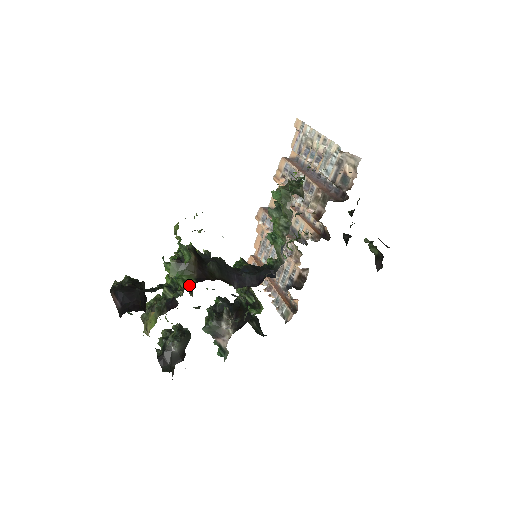
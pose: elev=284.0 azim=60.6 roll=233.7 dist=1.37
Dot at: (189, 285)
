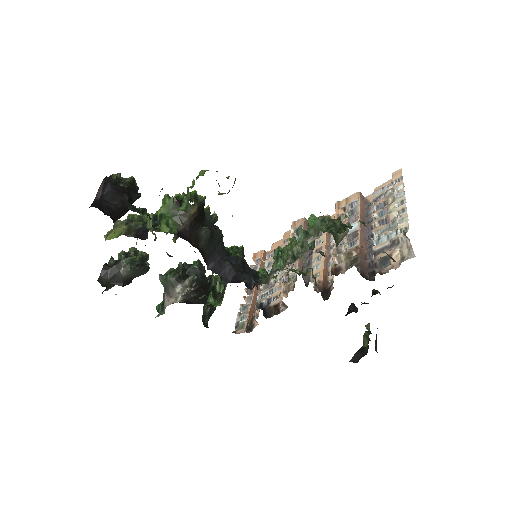
Dot at: (168, 231)
